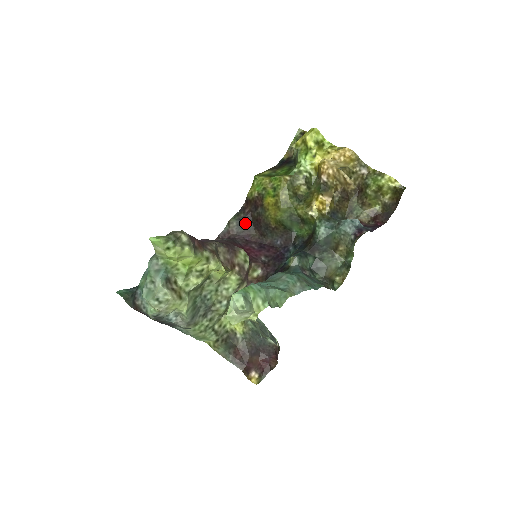
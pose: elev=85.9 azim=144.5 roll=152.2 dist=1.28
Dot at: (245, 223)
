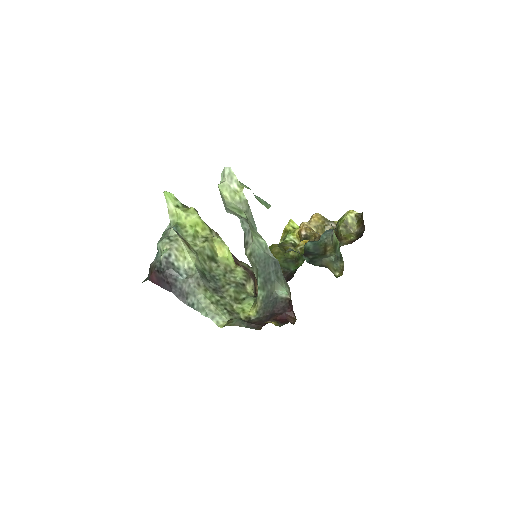
Dot at: occluded
